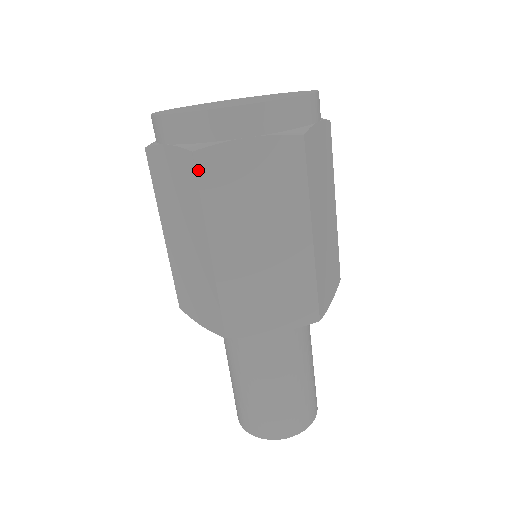
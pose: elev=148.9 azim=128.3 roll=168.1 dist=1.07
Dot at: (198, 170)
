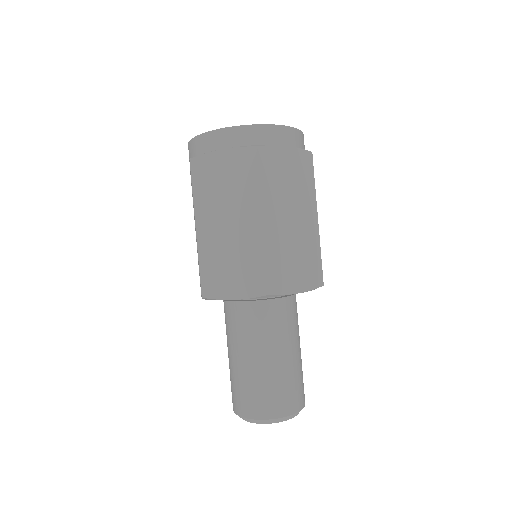
Dot at: (192, 171)
